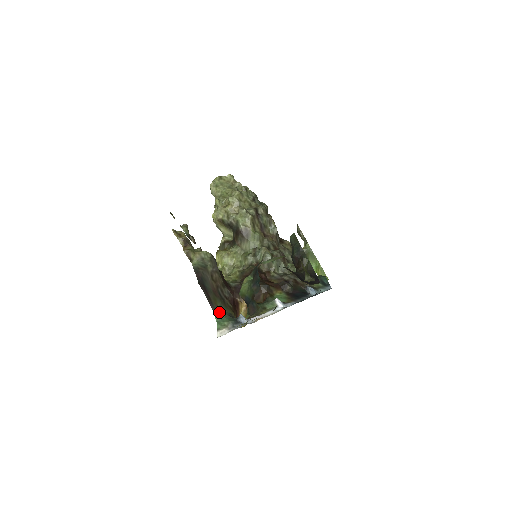
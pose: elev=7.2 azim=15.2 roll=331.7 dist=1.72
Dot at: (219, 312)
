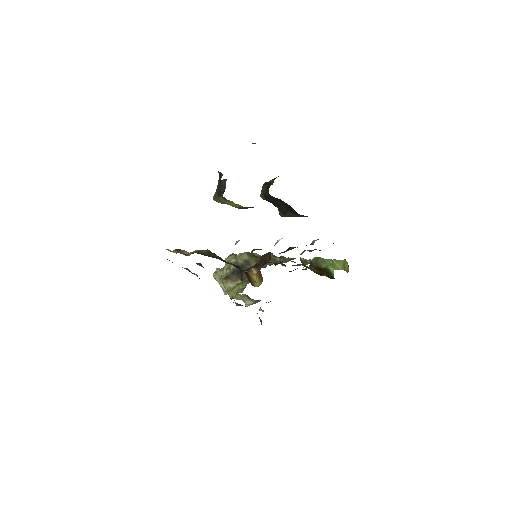
Dot at: occluded
